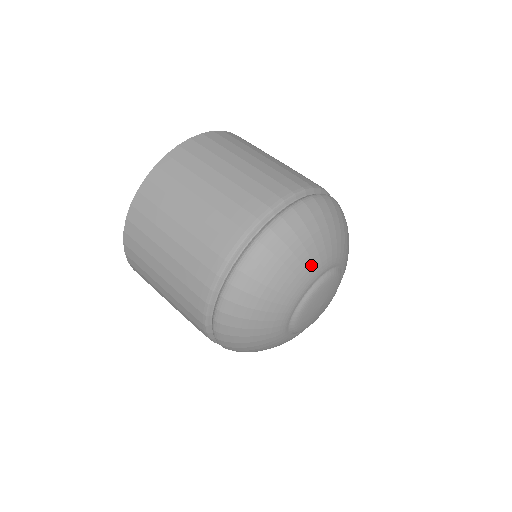
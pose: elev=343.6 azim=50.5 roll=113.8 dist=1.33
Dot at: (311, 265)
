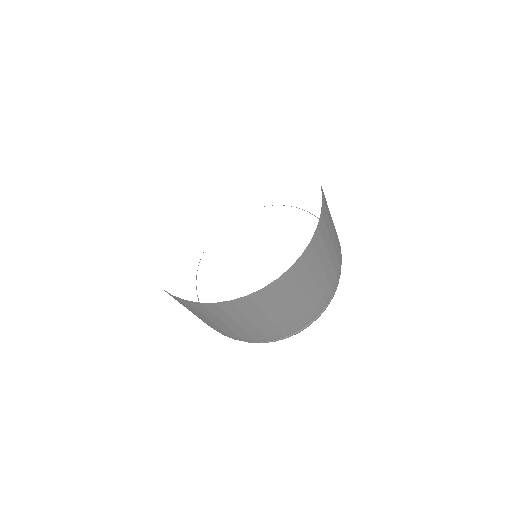
Dot at: occluded
